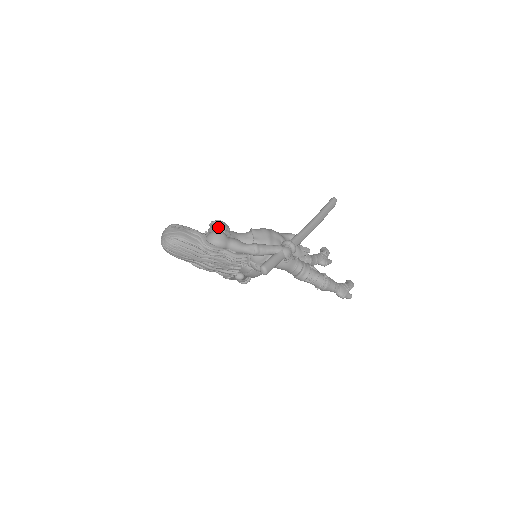
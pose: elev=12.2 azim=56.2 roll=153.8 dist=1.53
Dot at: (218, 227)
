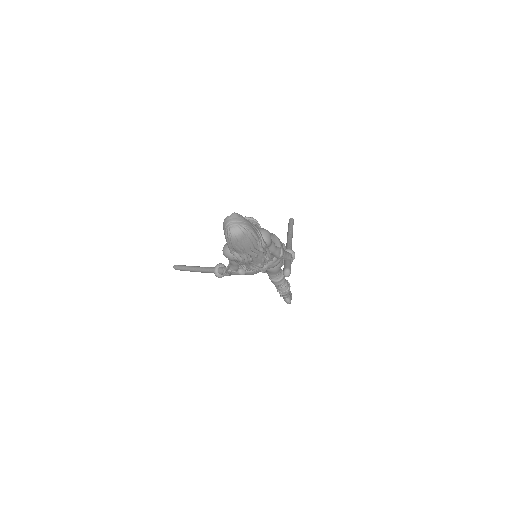
Dot at: (257, 225)
